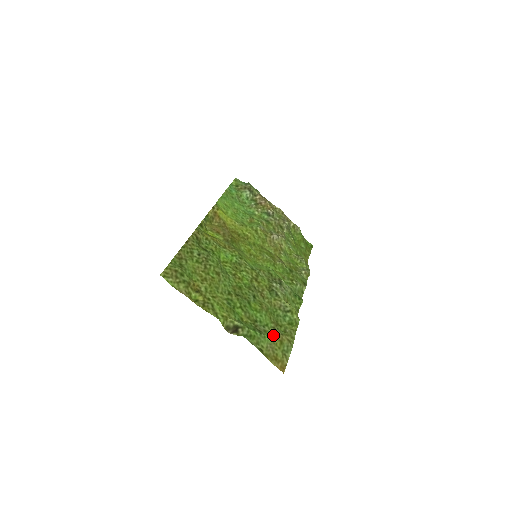
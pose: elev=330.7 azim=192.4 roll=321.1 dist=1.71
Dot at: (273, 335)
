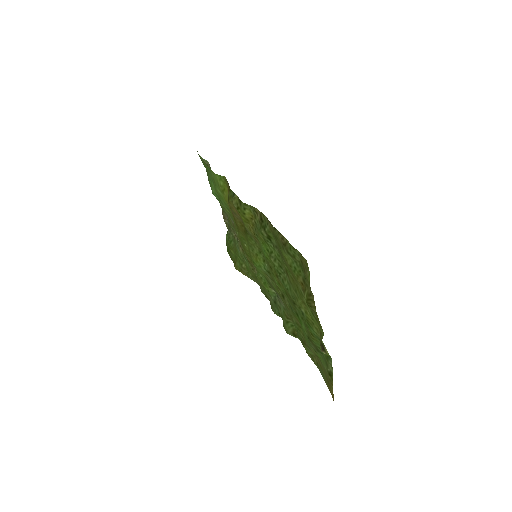
Dot at: (317, 356)
